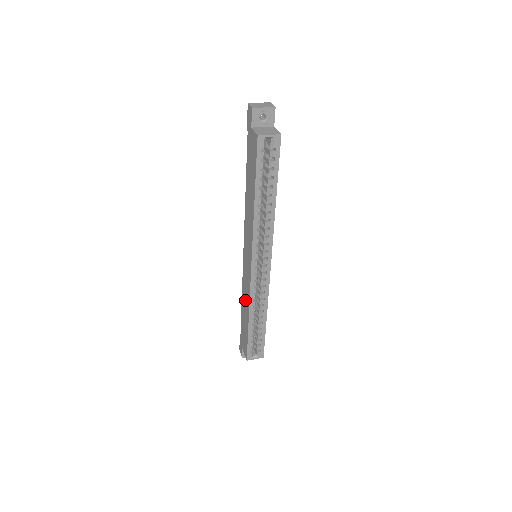
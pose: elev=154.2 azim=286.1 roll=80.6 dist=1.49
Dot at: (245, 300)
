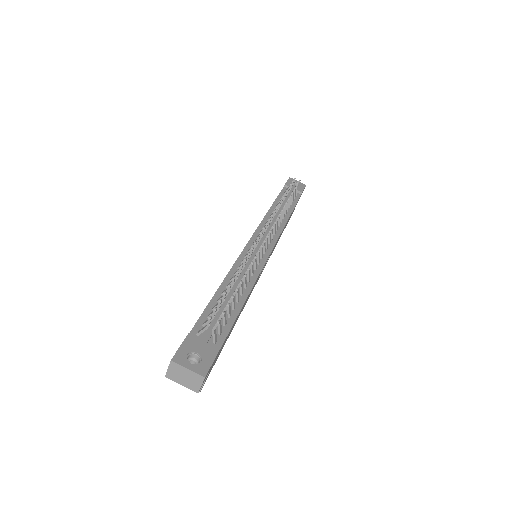
Dot at: occluded
